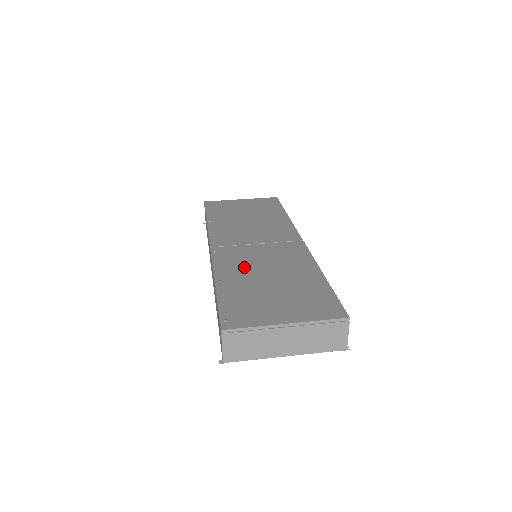
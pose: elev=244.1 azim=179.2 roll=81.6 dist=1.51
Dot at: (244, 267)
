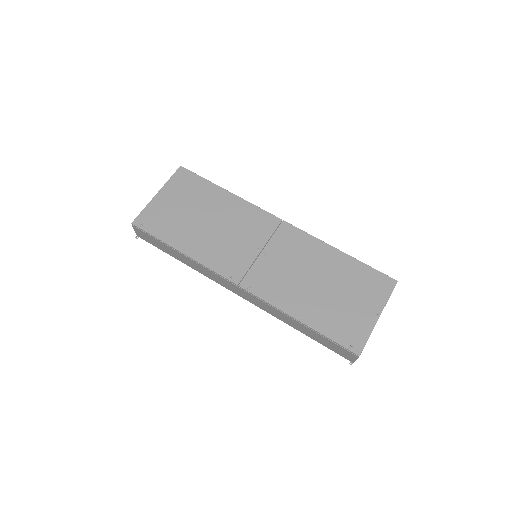
Dot at: (291, 287)
